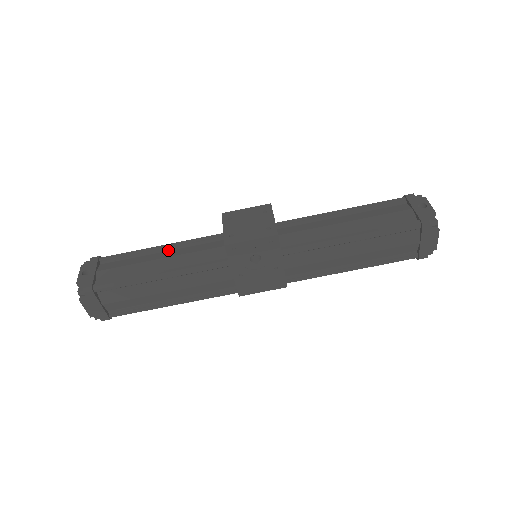
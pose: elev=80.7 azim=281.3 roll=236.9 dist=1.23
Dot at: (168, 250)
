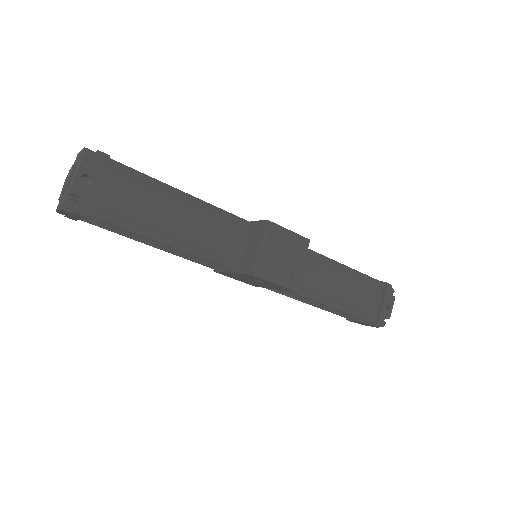
Dot at: (189, 205)
